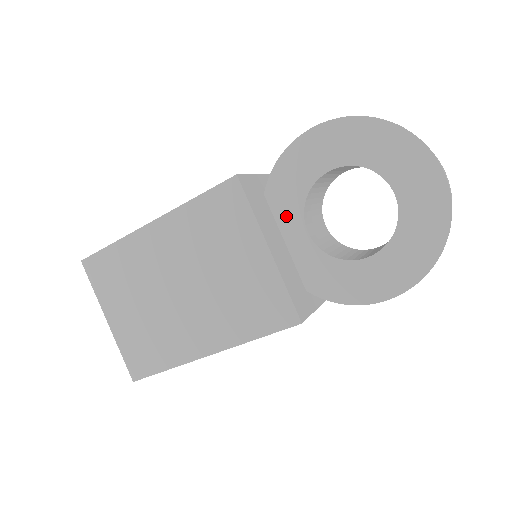
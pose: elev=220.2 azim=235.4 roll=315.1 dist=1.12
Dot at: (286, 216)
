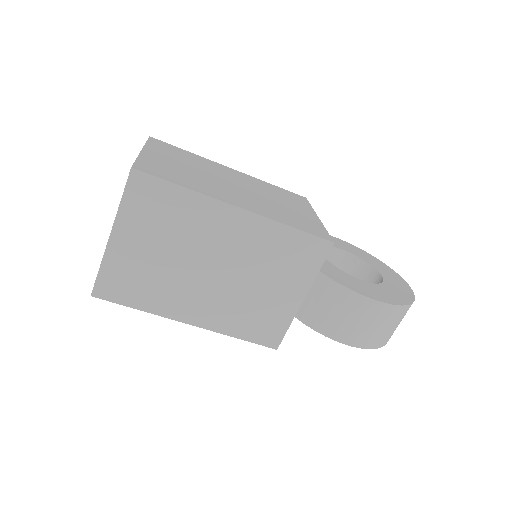
Dot at: occluded
